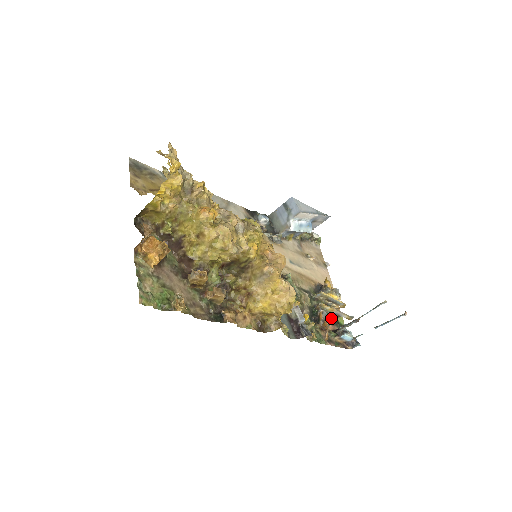
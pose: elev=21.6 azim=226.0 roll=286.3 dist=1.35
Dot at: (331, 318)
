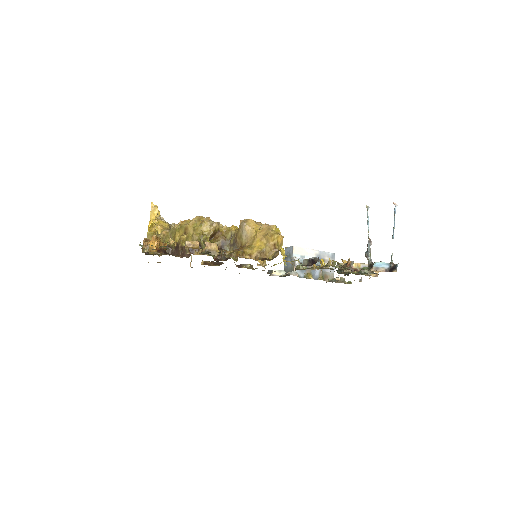
Dot at: occluded
